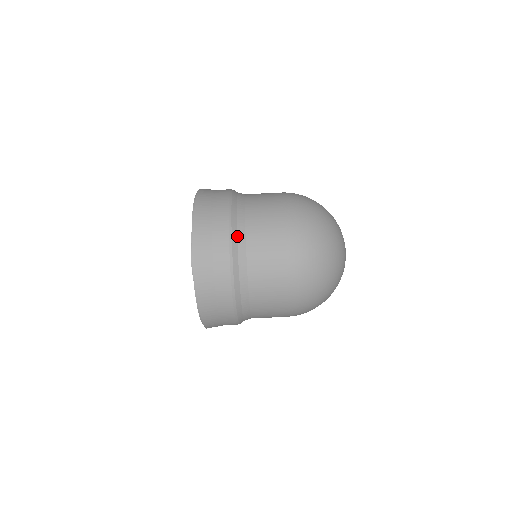
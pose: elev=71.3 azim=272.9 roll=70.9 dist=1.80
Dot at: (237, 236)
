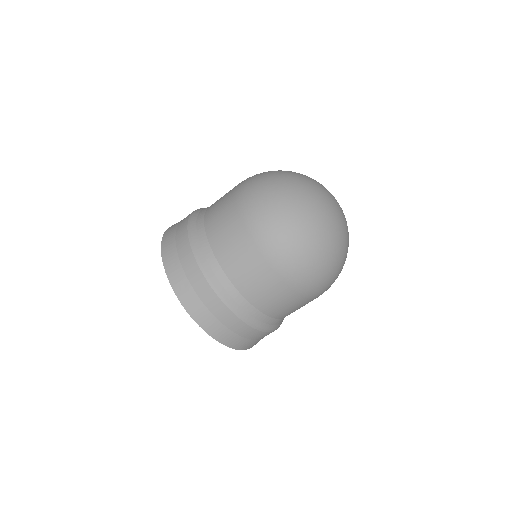
Dot at: (254, 318)
